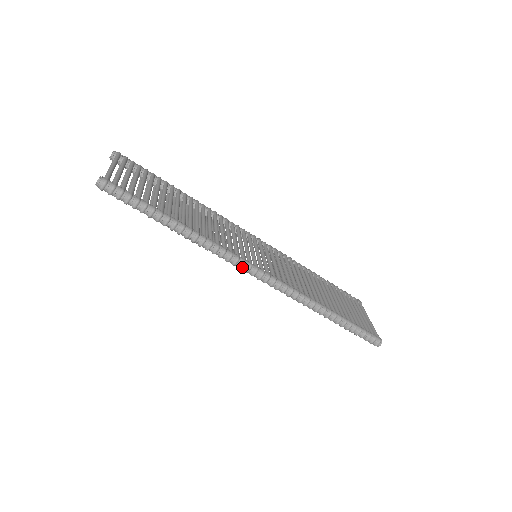
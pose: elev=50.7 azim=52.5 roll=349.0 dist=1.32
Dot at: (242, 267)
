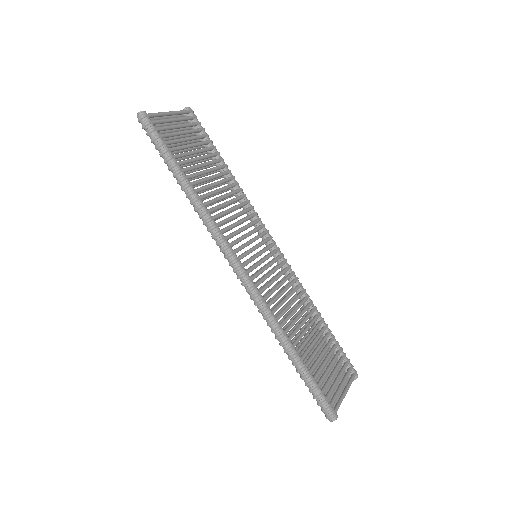
Dot at: (223, 250)
